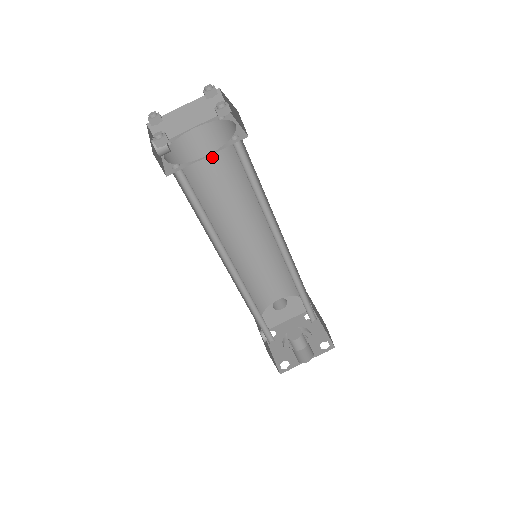
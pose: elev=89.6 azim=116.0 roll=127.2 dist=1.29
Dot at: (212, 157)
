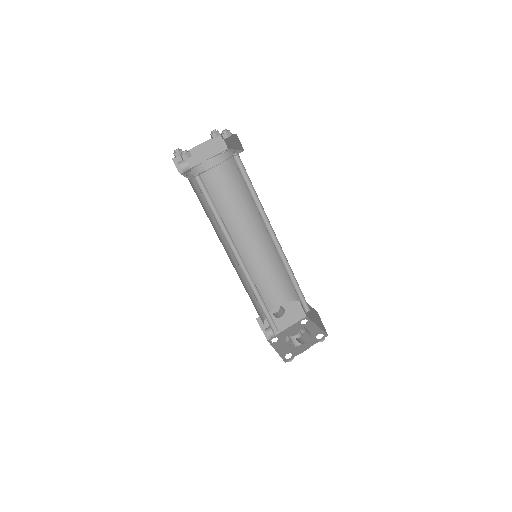
Dot at: (218, 183)
